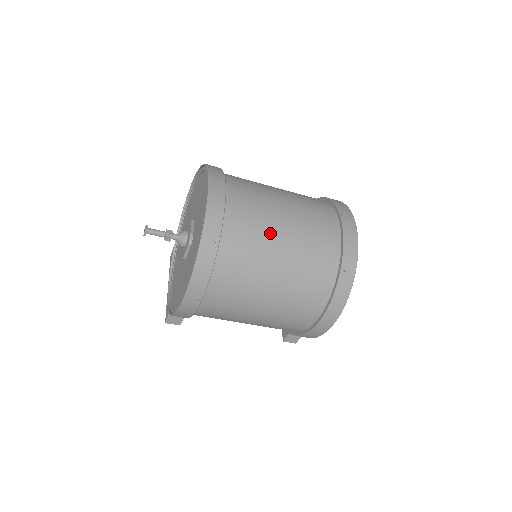
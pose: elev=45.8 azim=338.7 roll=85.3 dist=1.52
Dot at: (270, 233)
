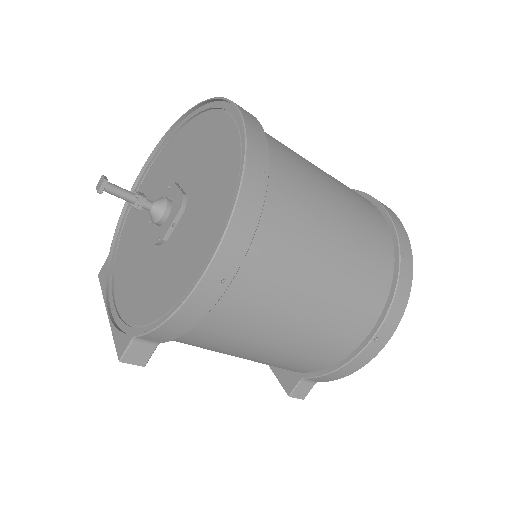
Dot at: (319, 186)
